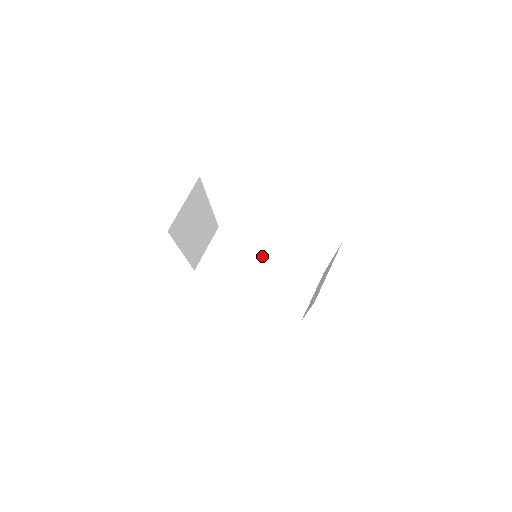
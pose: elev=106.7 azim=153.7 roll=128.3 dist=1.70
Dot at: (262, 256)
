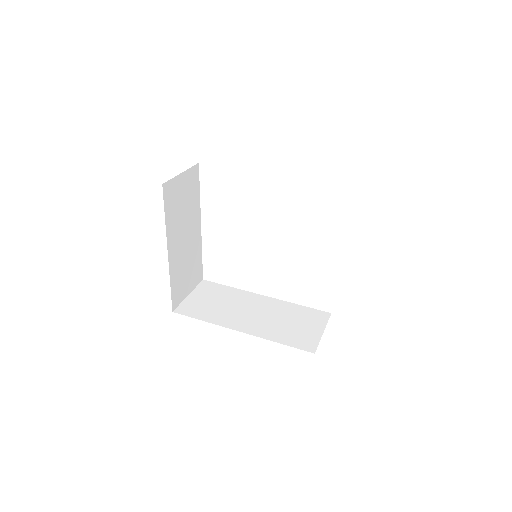
Dot at: (256, 300)
